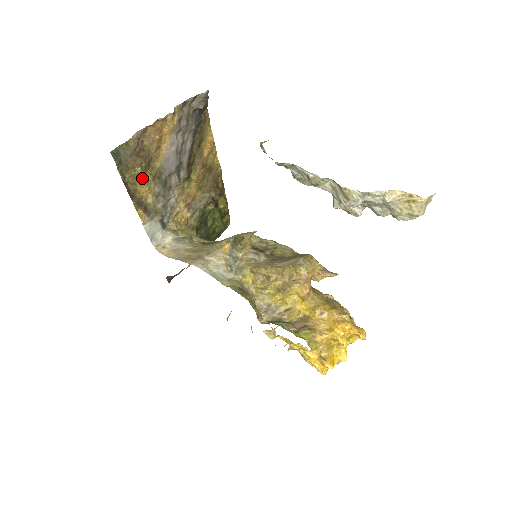
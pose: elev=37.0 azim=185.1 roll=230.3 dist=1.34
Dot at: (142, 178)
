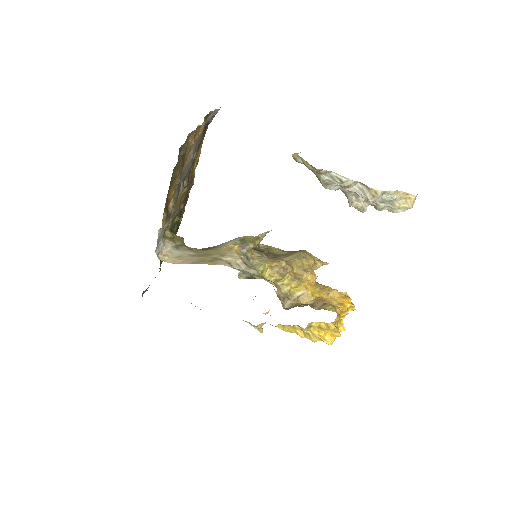
Dot at: (175, 181)
